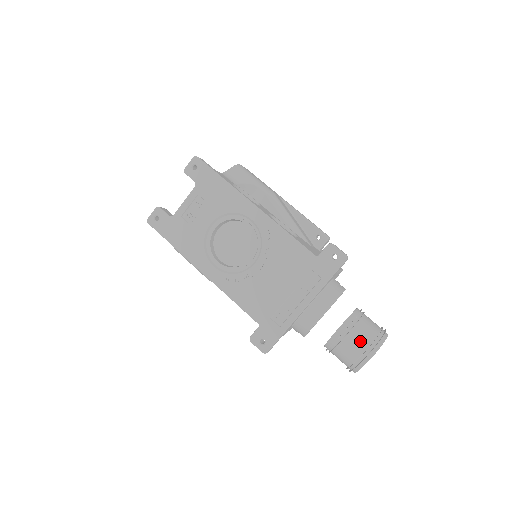
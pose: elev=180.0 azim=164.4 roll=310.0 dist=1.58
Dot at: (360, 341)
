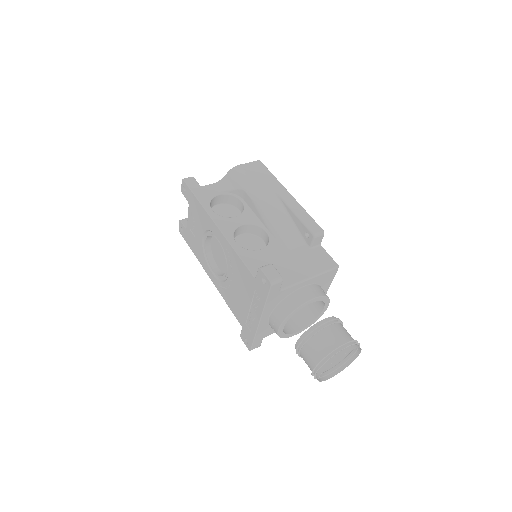
Dot at: (311, 357)
